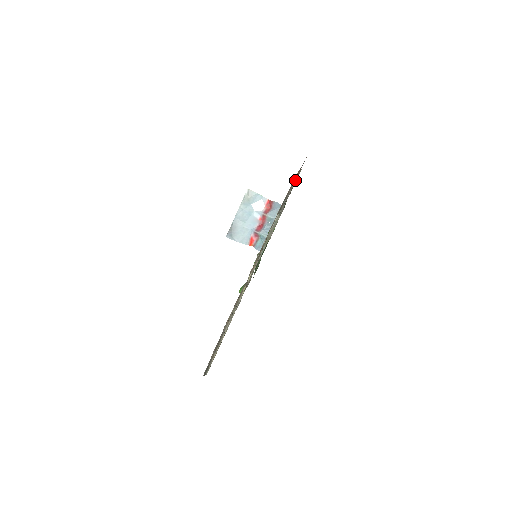
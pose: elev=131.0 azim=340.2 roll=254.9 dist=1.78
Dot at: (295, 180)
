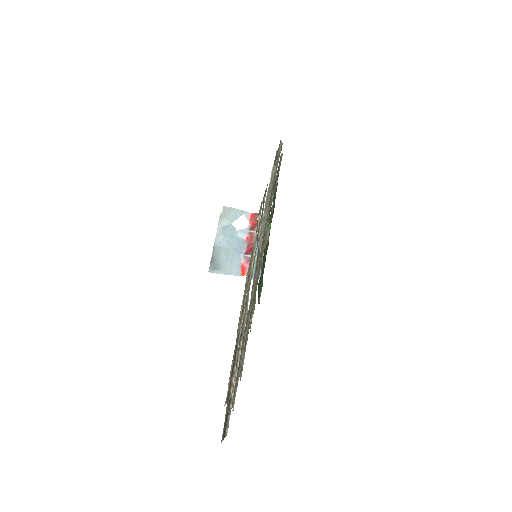
Dot at: (281, 143)
